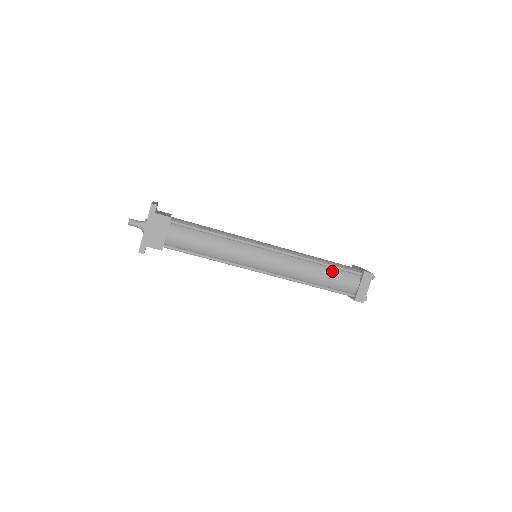
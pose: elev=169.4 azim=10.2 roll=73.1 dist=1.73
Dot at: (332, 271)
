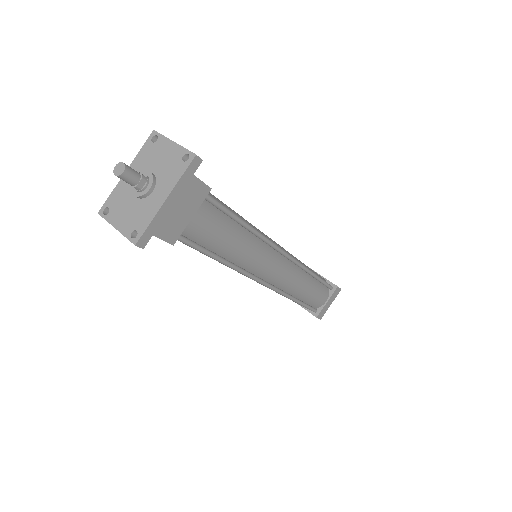
Dot at: (317, 284)
